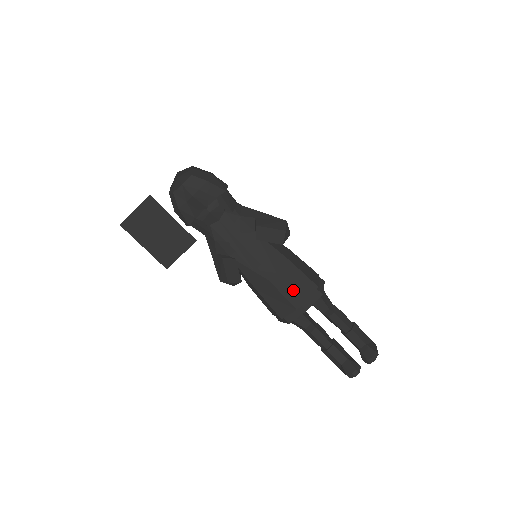
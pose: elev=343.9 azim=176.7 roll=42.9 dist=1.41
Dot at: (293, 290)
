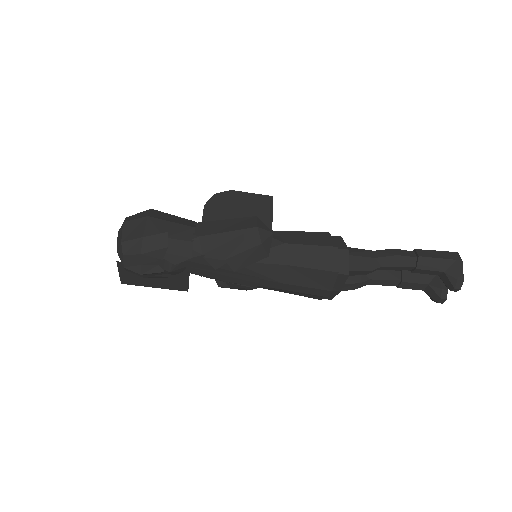
Dot at: (310, 288)
